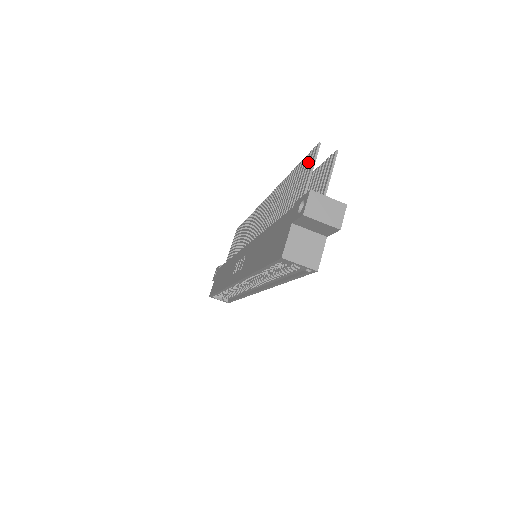
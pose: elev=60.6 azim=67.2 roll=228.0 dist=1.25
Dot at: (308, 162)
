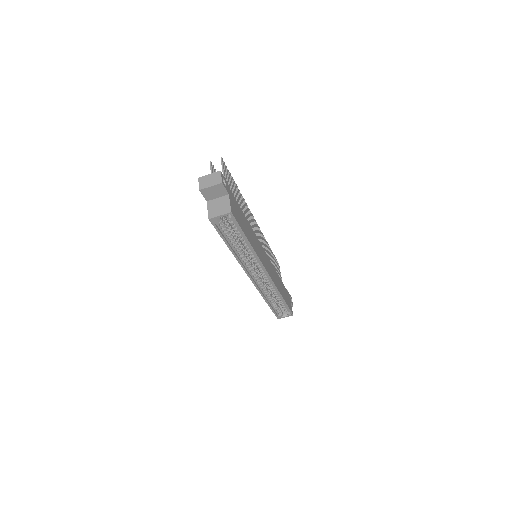
Dot at: occluded
